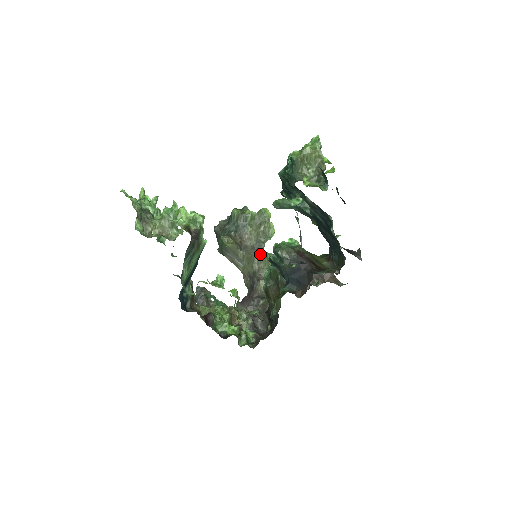
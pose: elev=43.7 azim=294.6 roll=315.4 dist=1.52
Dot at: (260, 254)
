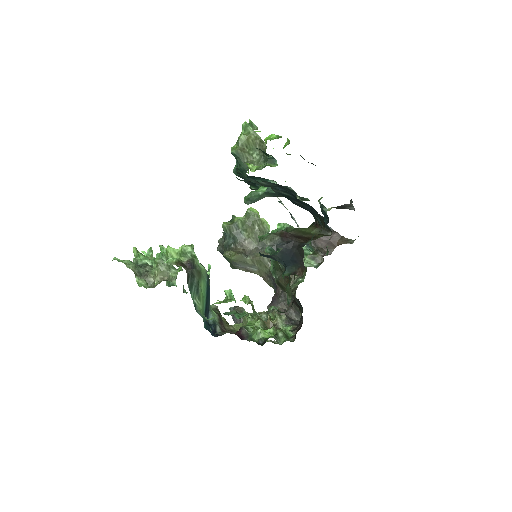
Dot at: occluded
